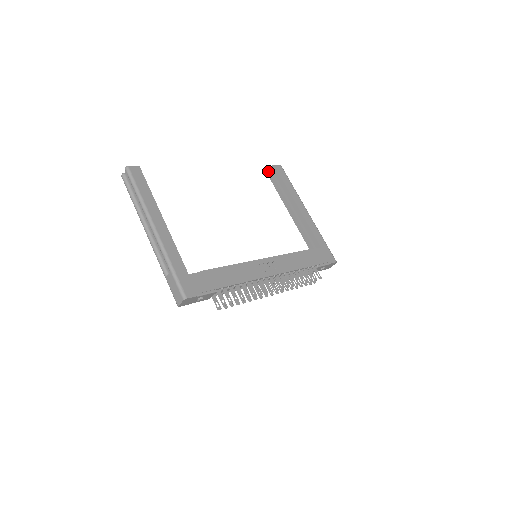
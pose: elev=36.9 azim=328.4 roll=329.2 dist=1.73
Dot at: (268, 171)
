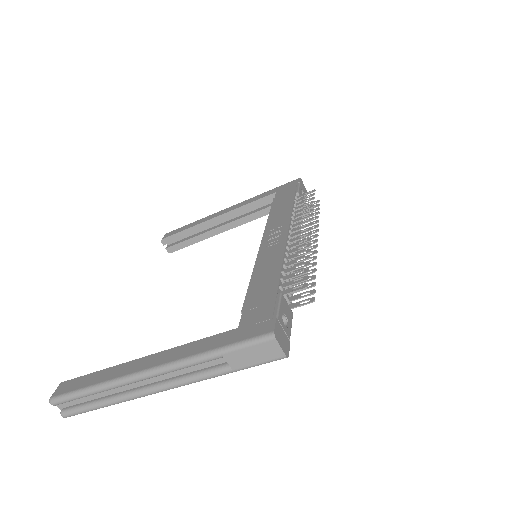
Dot at: (167, 251)
